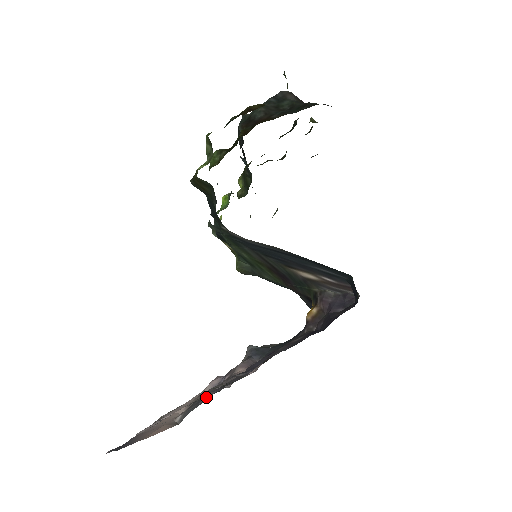
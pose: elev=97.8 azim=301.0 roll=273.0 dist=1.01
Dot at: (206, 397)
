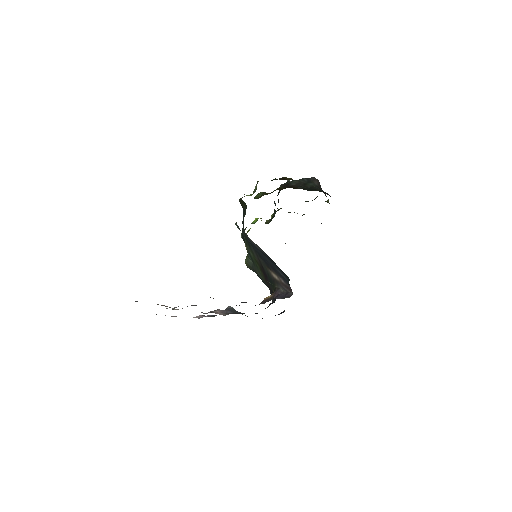
Dot at: (192, 305)
